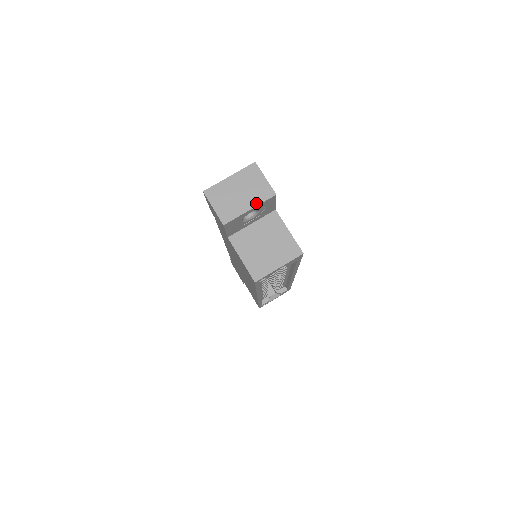
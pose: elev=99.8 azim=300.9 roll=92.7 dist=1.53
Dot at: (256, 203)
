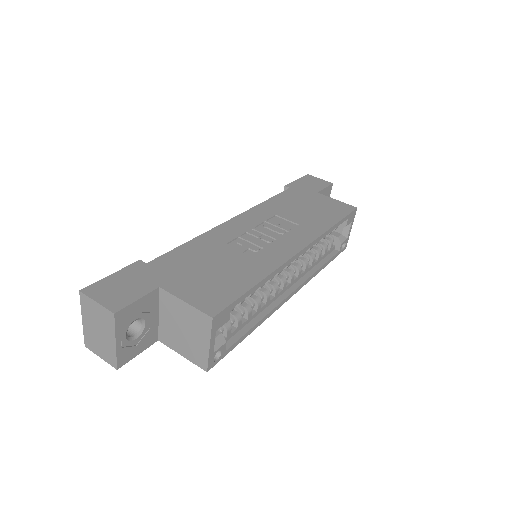
Dot at: (113, 333)
